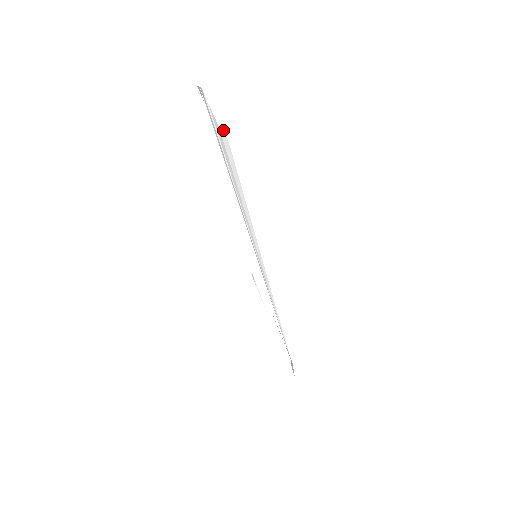
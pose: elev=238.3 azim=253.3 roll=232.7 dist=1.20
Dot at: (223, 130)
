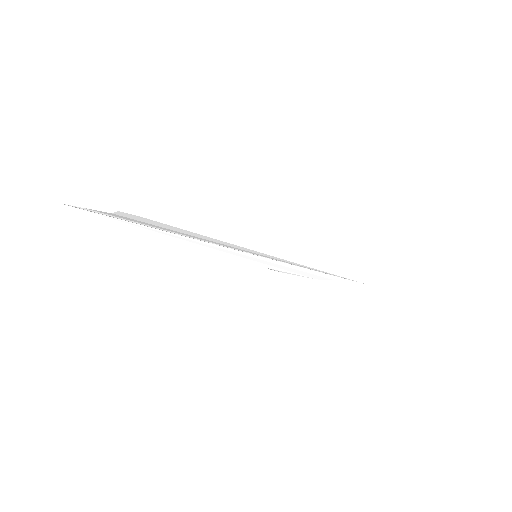
Dot at: (119, 212)
